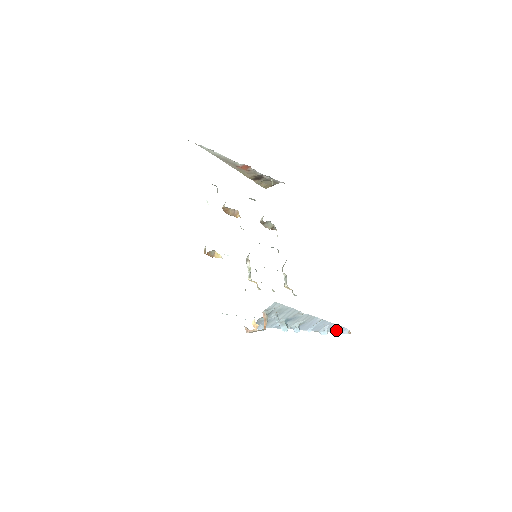
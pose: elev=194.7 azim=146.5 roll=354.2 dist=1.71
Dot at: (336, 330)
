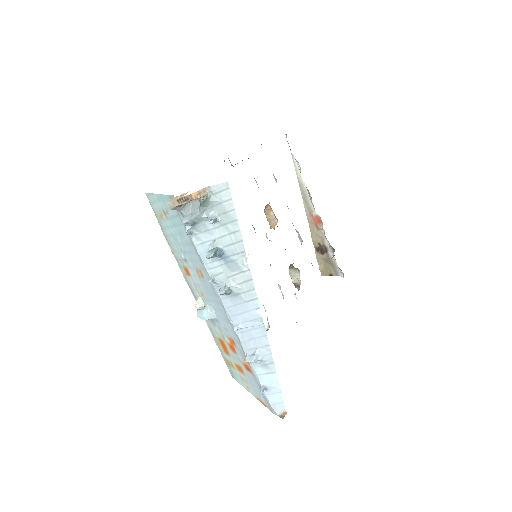
Dot at: (269, 384)
